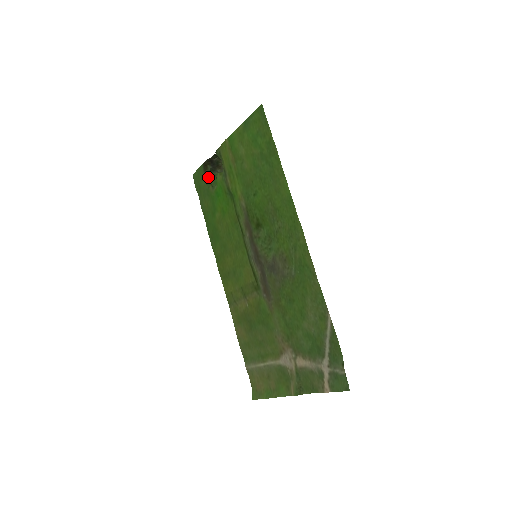
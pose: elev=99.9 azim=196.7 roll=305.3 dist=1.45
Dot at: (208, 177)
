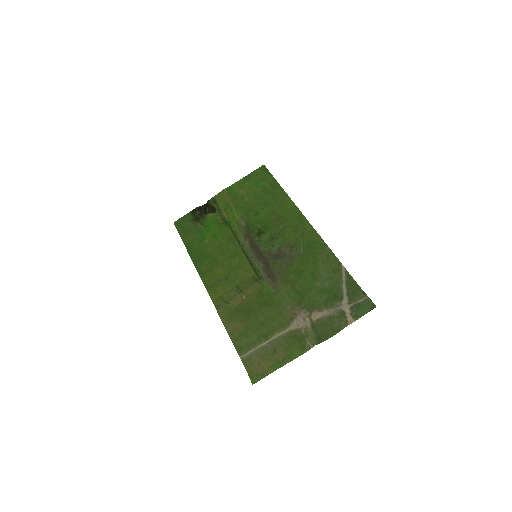
Dot at: (197, 218)
